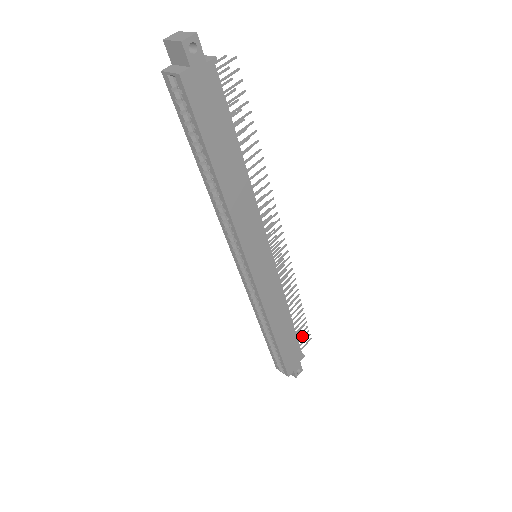
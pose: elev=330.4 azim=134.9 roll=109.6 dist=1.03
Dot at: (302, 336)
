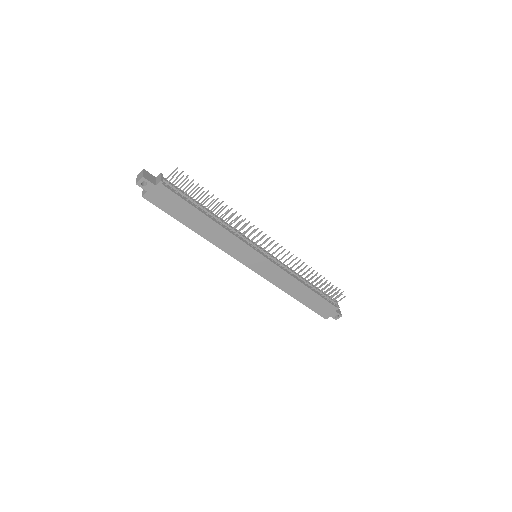
Dot at: (333, 295)
